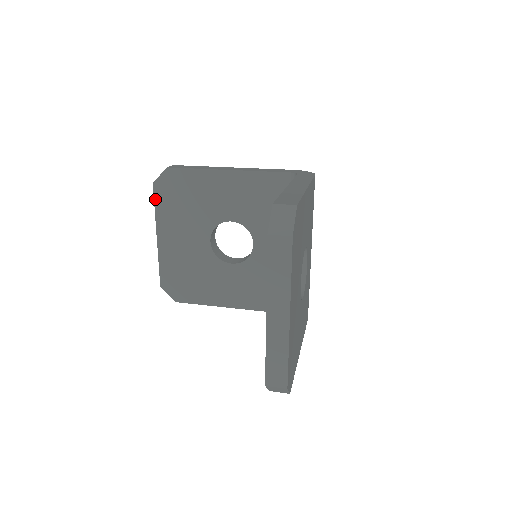
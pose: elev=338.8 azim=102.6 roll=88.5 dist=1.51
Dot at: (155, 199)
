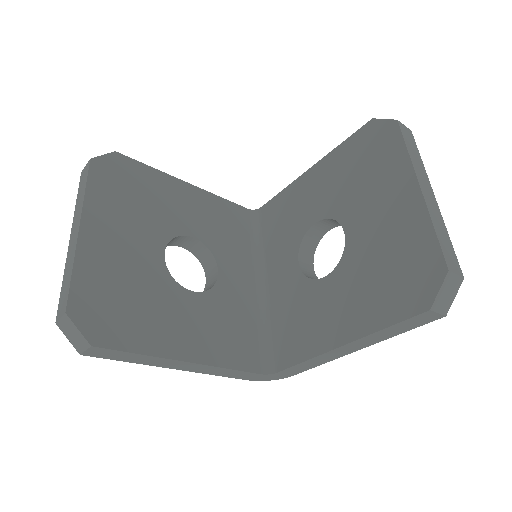
Dot at: (89, 178)
